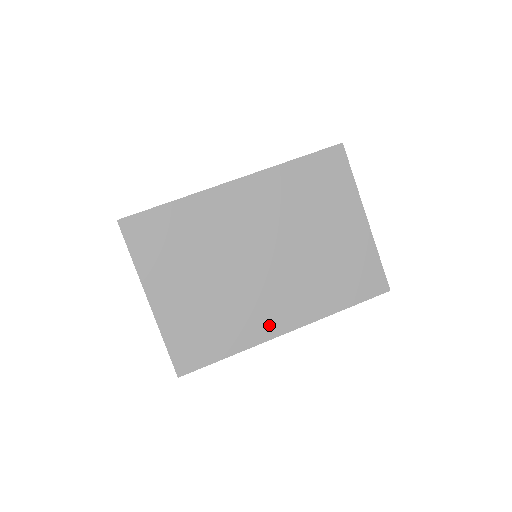
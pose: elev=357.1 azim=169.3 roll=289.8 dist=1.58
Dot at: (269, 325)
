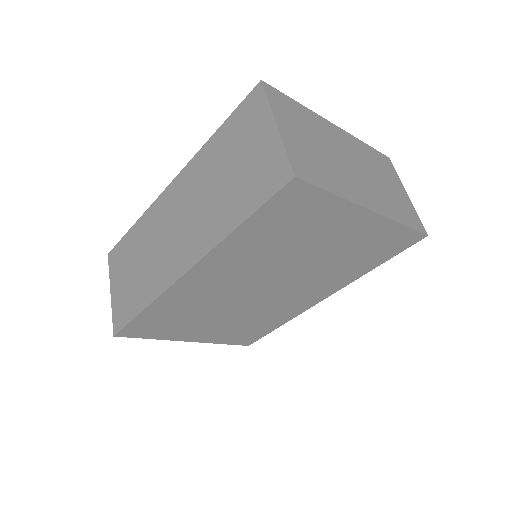
Dot at: (302, 305)
